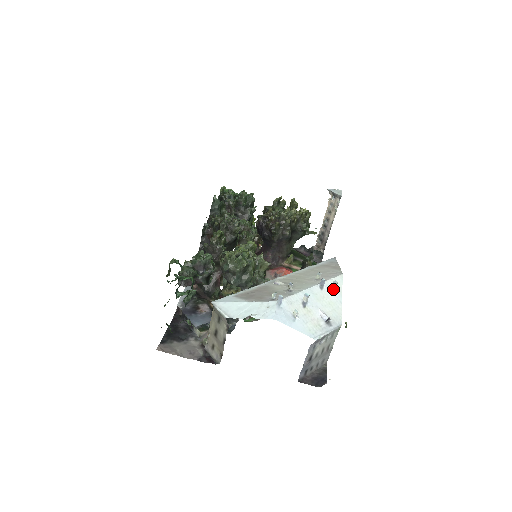
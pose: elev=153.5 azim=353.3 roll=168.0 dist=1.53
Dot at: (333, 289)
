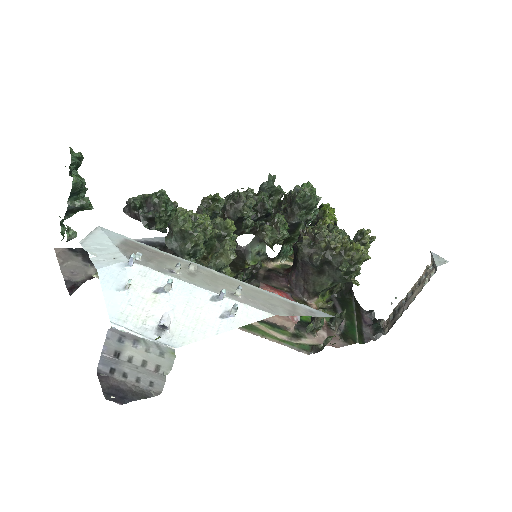
Dot at: (229, 313)
